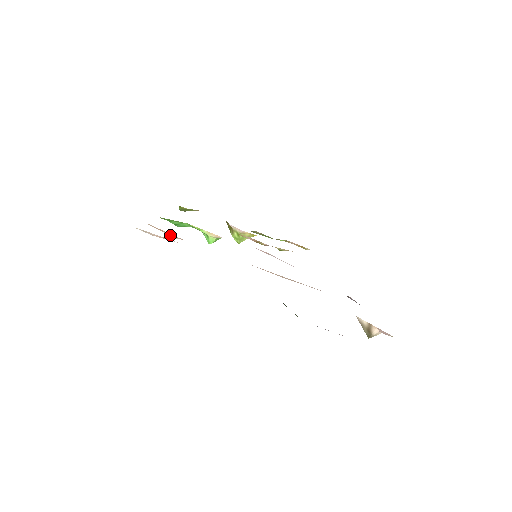
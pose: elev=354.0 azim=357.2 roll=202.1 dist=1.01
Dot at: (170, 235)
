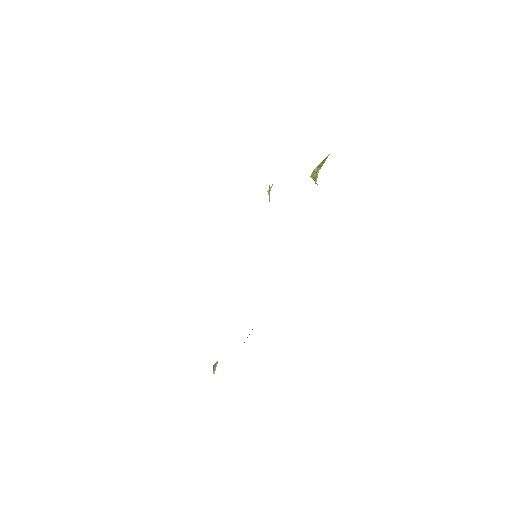
Dot at: occluded
